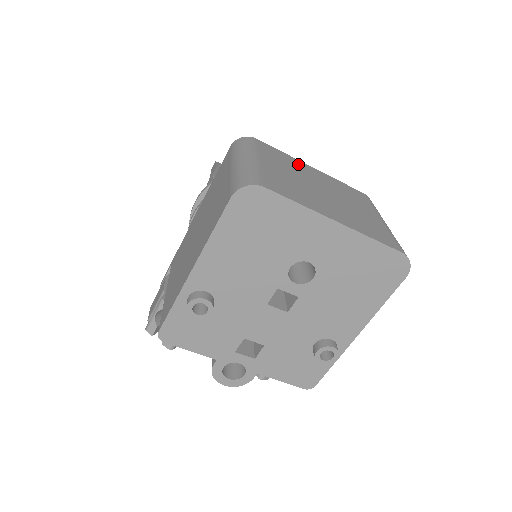
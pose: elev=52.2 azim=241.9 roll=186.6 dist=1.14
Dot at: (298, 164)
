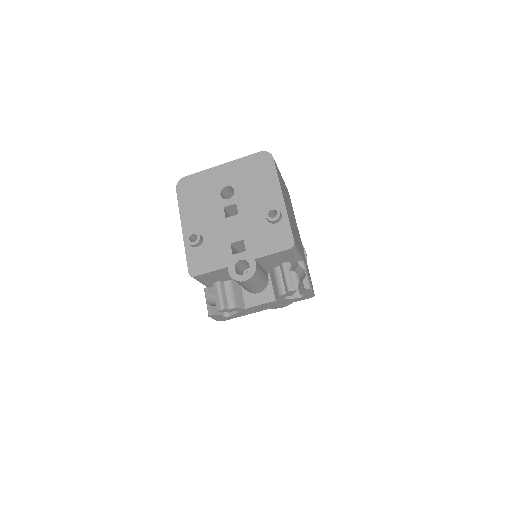
Dot at: occluded
